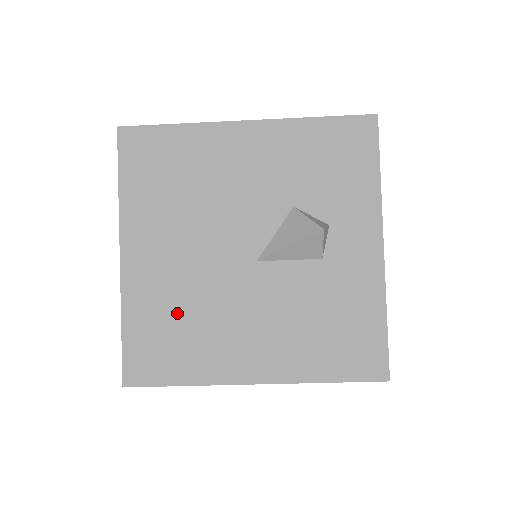
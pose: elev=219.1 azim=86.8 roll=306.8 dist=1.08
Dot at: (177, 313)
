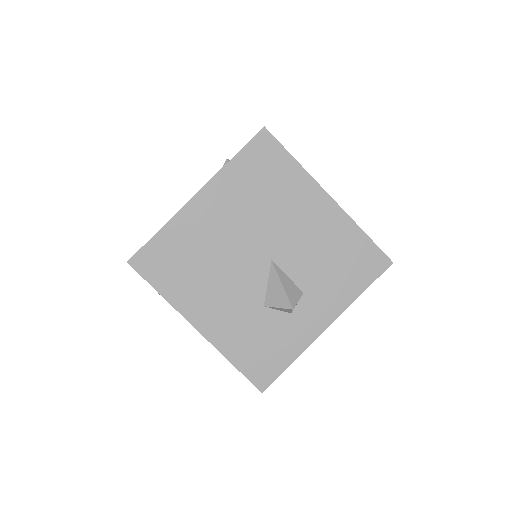
Dot at: occluded
